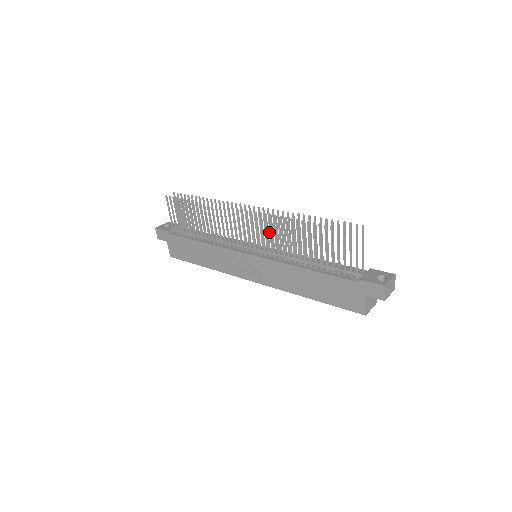
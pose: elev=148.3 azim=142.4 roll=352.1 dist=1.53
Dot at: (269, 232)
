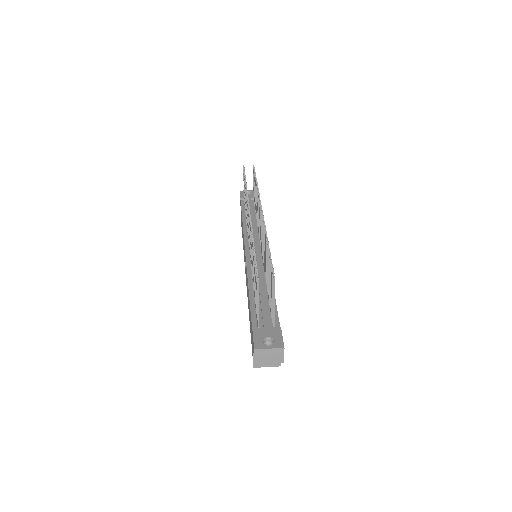
Dot at: (262, 239)
